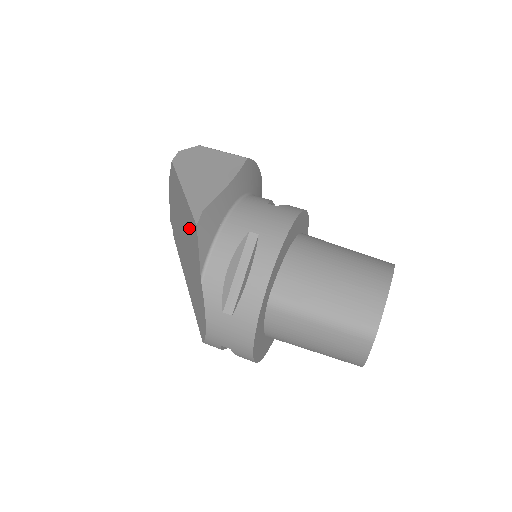
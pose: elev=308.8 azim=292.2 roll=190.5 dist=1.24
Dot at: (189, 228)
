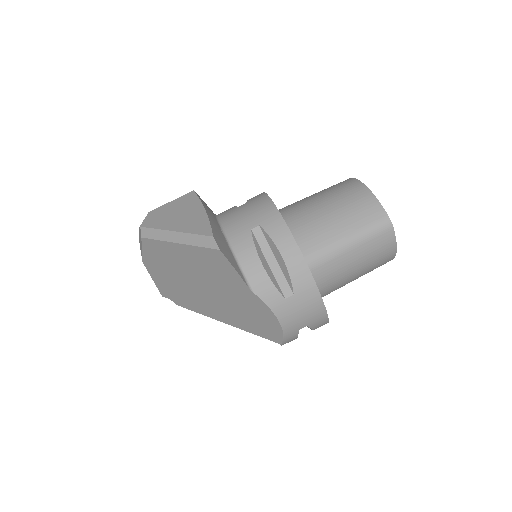
Dot at: (206, 266)
